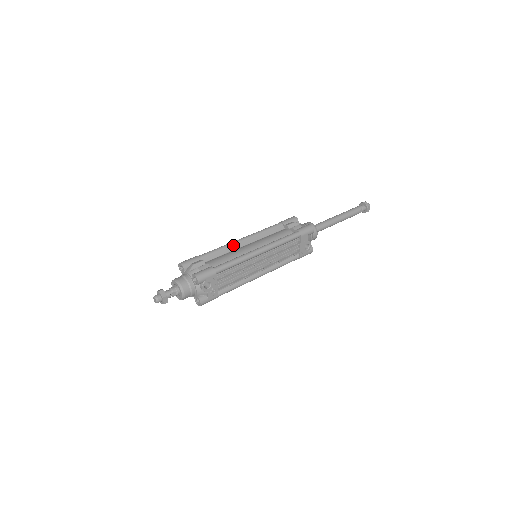
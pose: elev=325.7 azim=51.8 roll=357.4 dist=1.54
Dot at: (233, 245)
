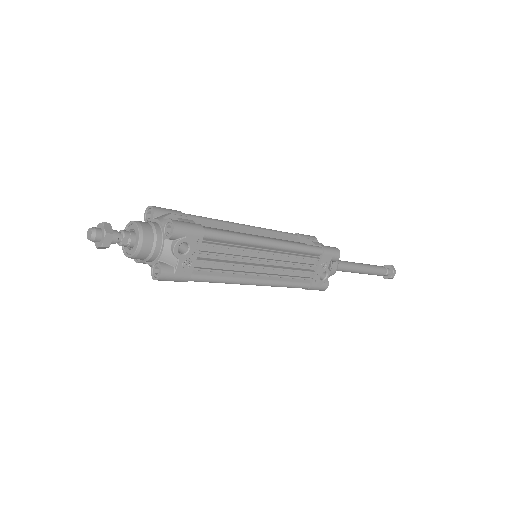
Dot at: (231, 225)
